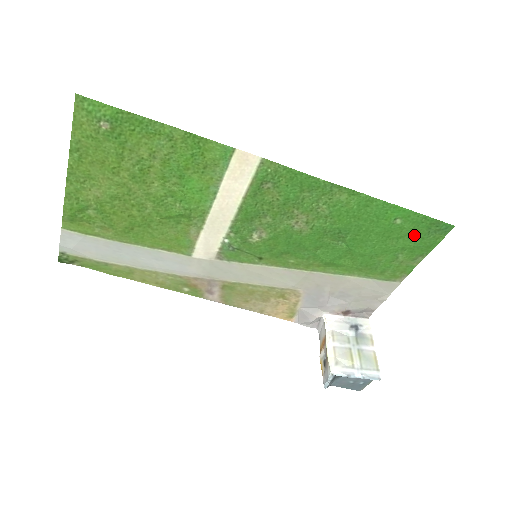
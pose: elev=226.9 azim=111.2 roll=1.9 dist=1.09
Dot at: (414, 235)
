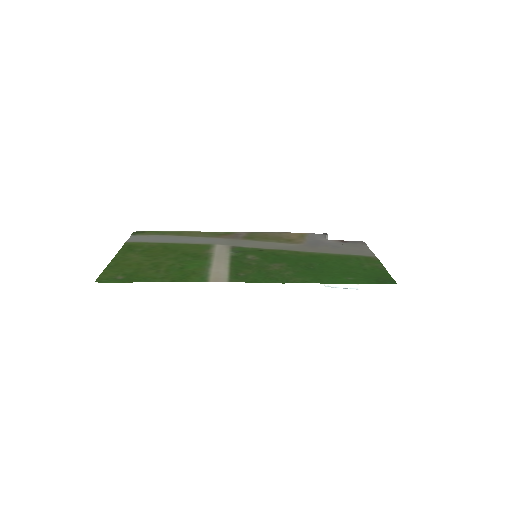
Dot at: (368, 275)
